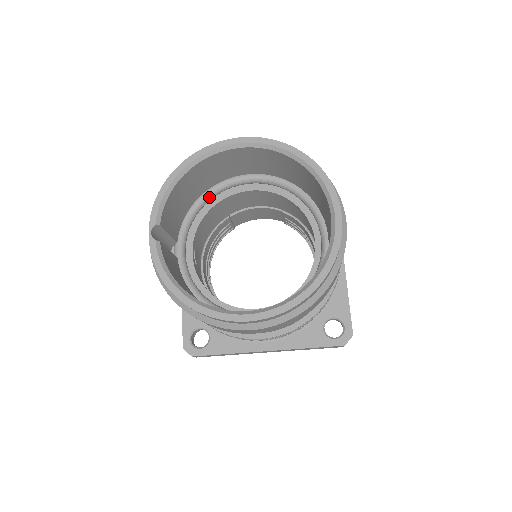
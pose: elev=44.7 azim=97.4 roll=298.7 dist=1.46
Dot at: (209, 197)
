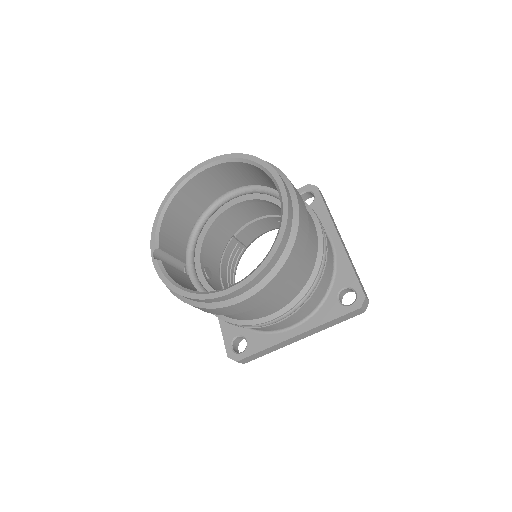
Dot at: (202, 222)
